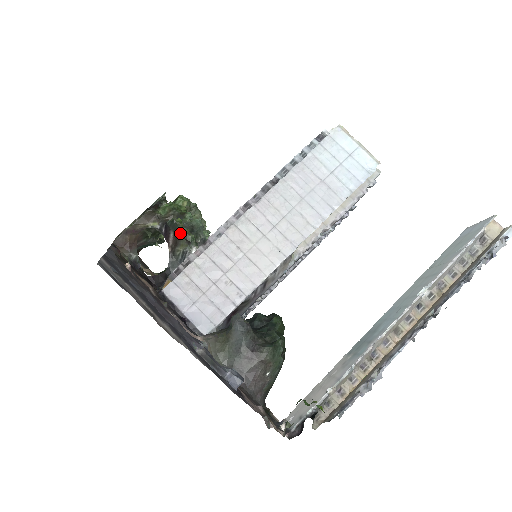
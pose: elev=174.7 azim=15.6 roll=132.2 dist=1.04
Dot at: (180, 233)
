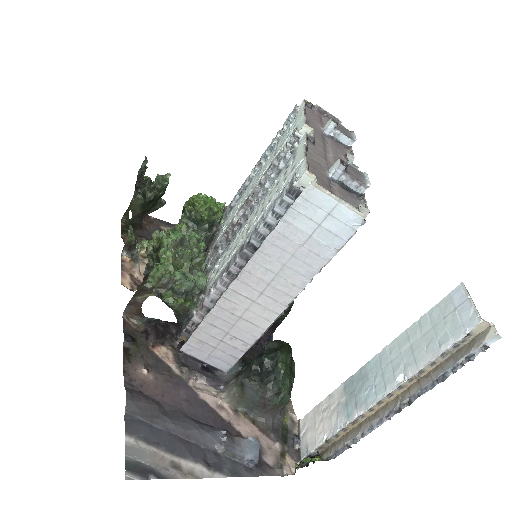
Dot at: (176, 310)
